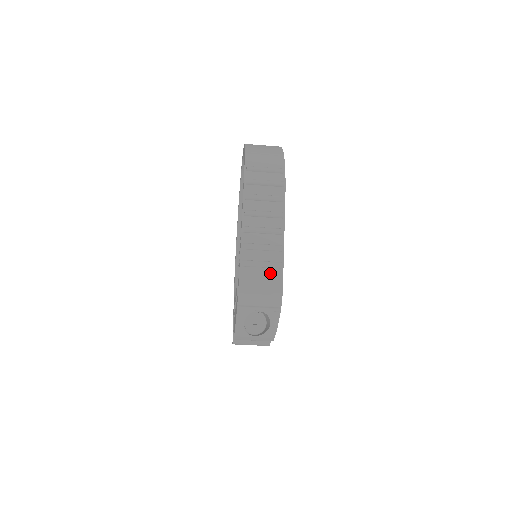
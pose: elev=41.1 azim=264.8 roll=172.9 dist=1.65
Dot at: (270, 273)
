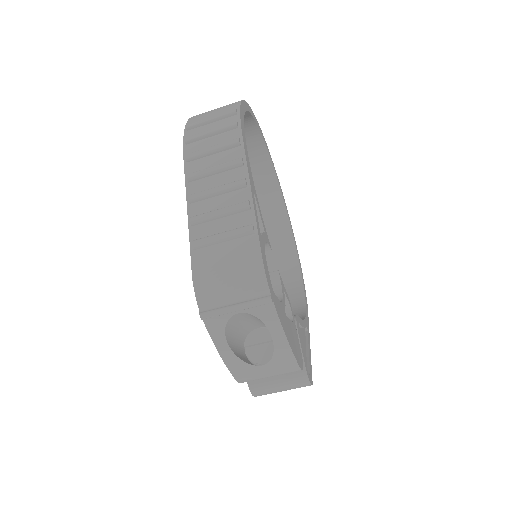
Dot at: (238, 246)
